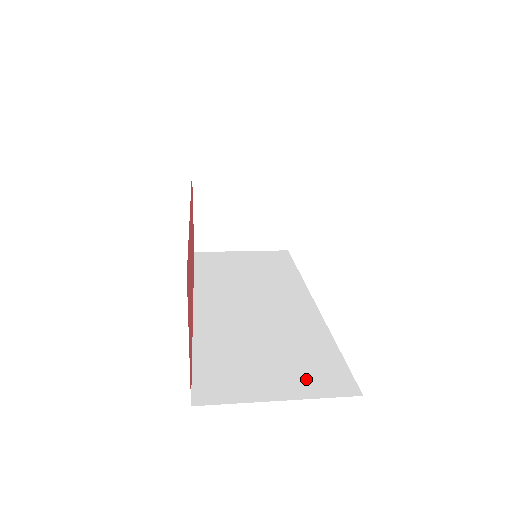
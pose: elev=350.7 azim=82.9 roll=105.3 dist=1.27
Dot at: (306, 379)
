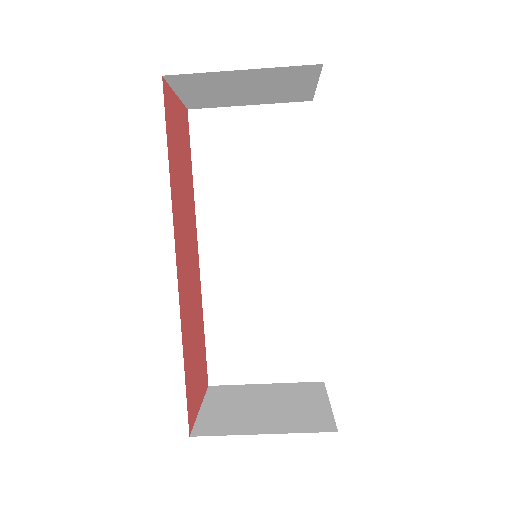
Dot at: occluded
